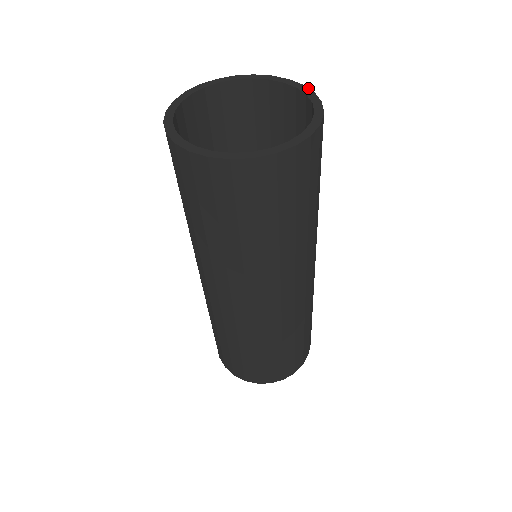
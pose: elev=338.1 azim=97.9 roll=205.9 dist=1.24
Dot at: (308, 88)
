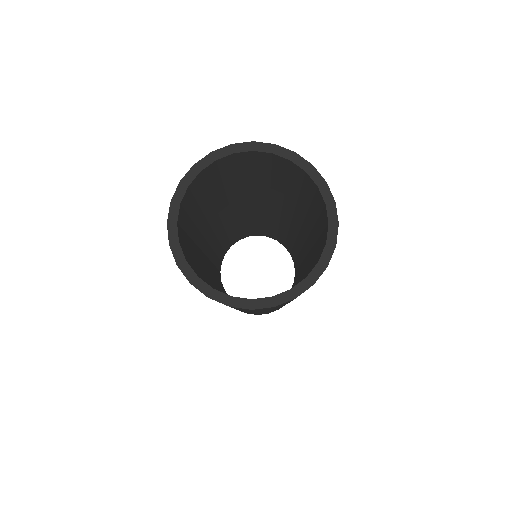
Dot at: (319, 173)
